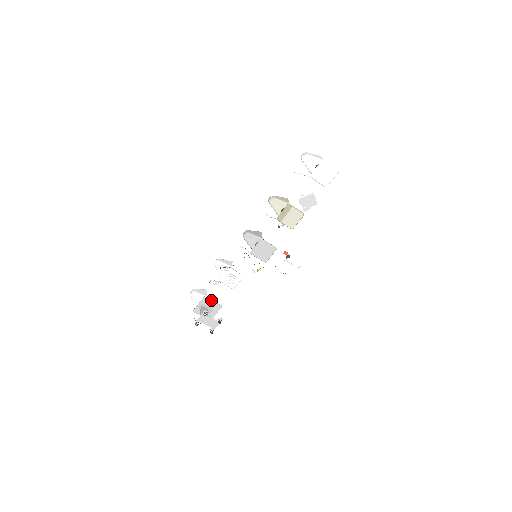
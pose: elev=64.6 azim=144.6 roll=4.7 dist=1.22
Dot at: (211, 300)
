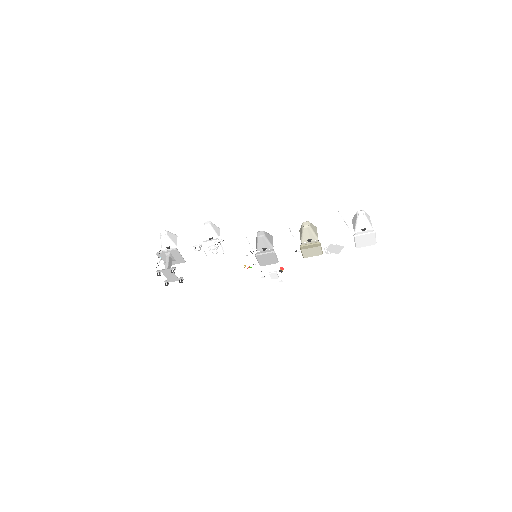
Dot at: (180, 254)
